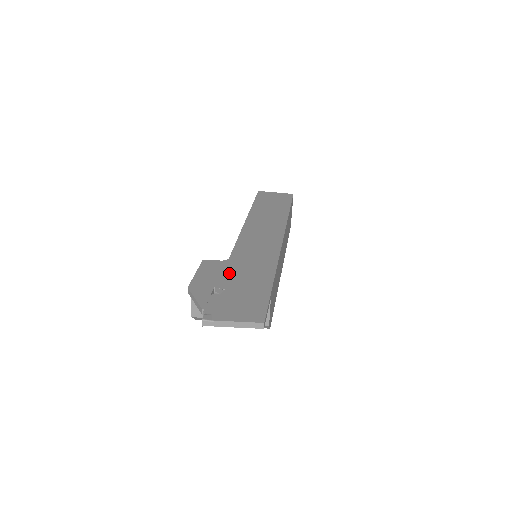
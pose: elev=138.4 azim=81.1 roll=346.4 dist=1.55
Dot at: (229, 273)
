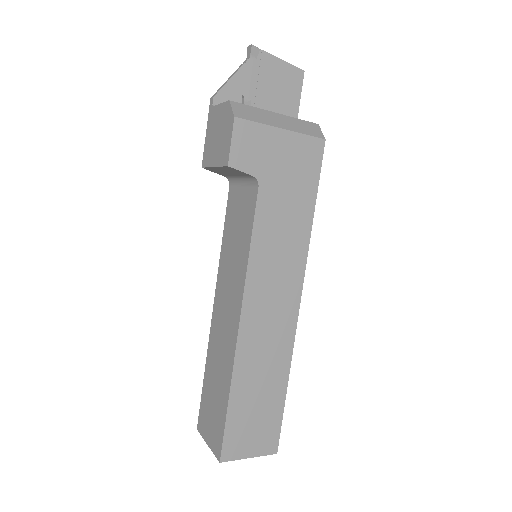
Dot at: occluded
